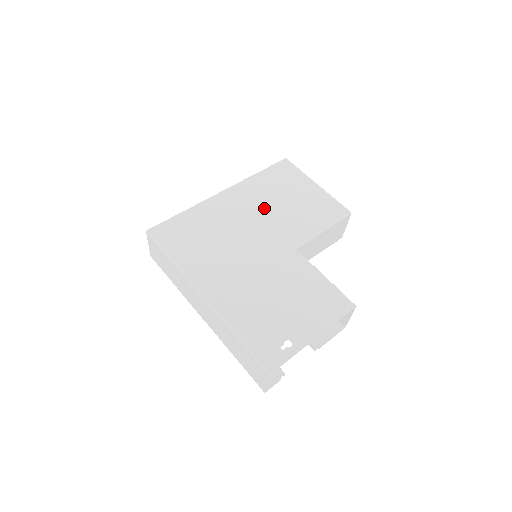
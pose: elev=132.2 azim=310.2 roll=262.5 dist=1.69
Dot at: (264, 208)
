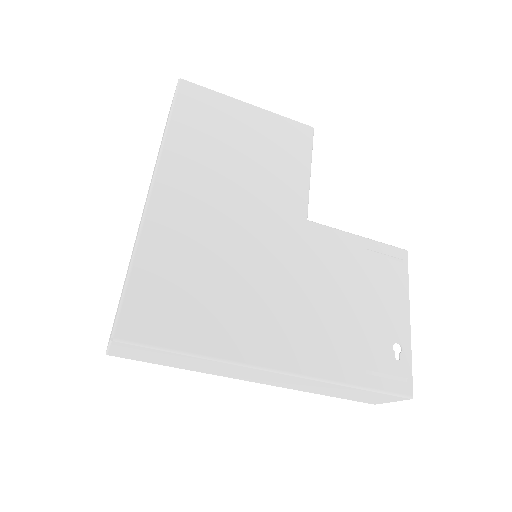
Dot at: (227, 183)
